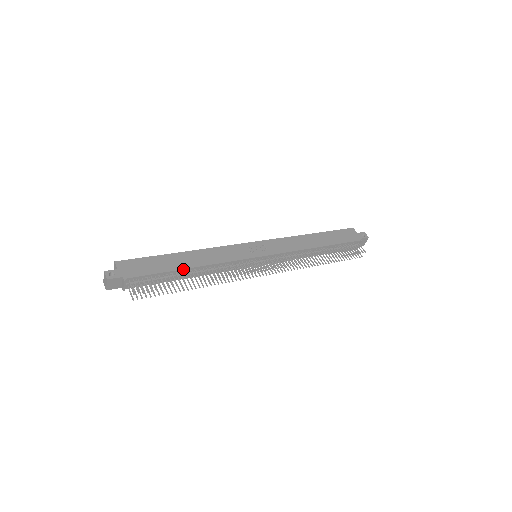
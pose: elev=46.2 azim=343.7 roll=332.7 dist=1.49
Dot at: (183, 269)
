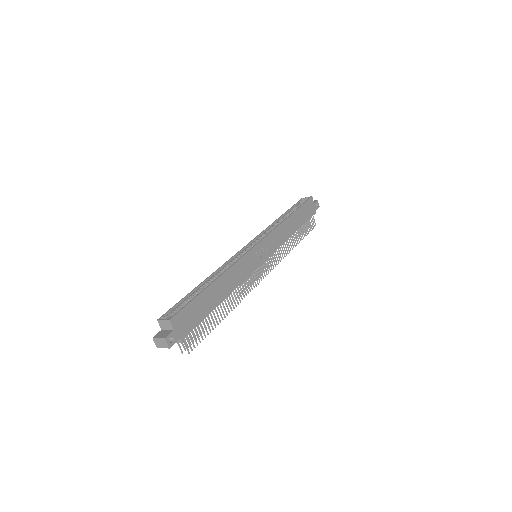
Dot at: occluded
